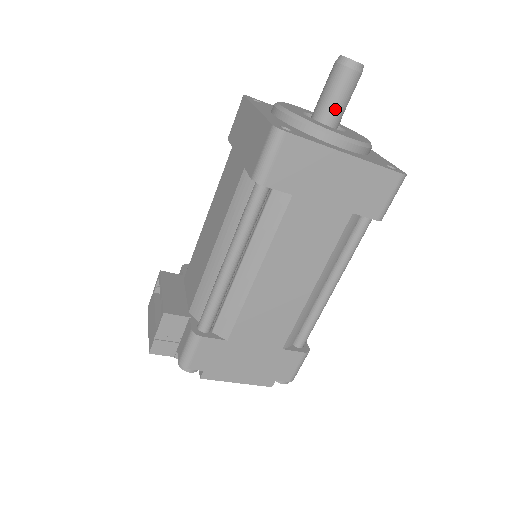
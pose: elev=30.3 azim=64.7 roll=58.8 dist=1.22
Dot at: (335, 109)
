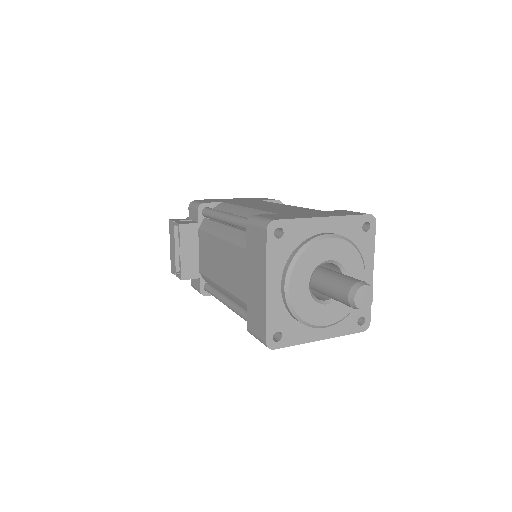
Dot at: occluded
